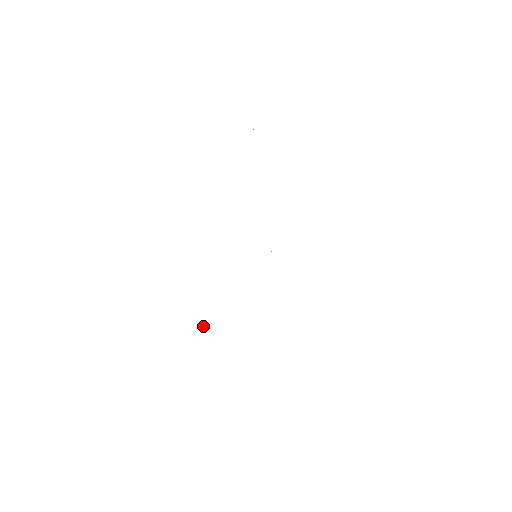
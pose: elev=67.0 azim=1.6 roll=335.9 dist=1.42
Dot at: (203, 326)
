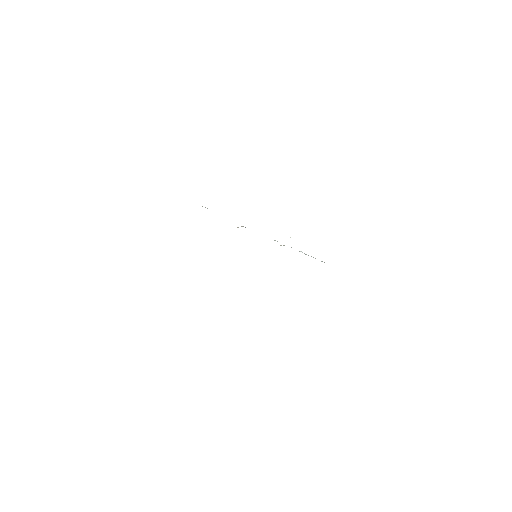
Dot at: occluded
